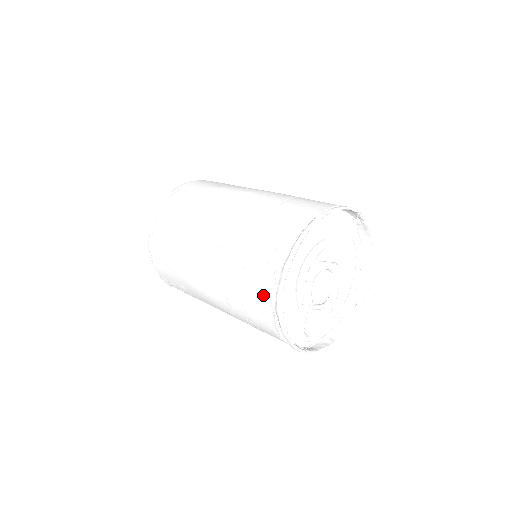
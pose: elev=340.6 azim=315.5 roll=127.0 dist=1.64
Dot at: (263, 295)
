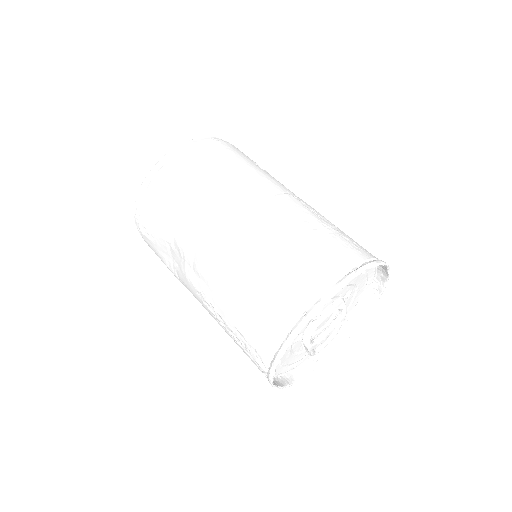
Dot at: occluded
